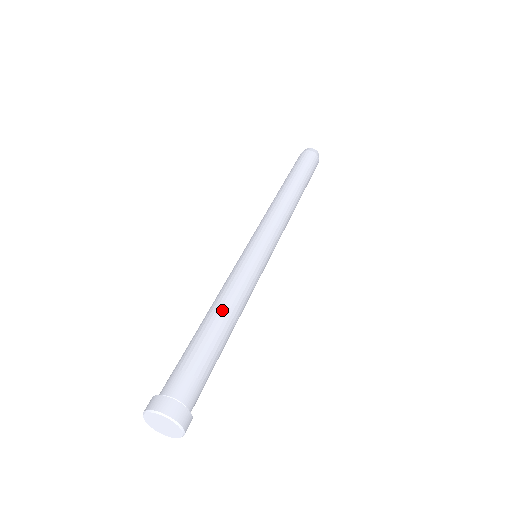
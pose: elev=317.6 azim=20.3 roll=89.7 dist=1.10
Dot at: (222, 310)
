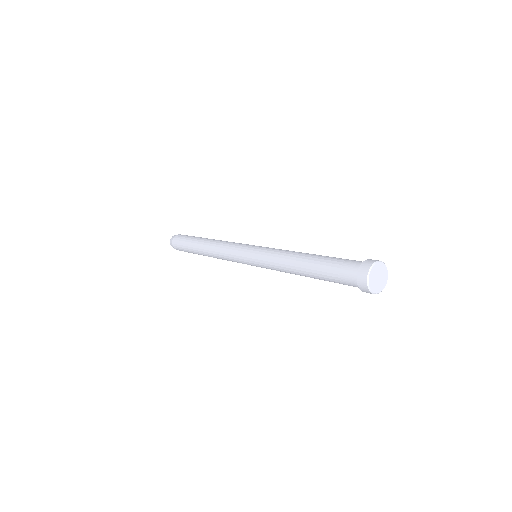
Dot at: (300, 255)
